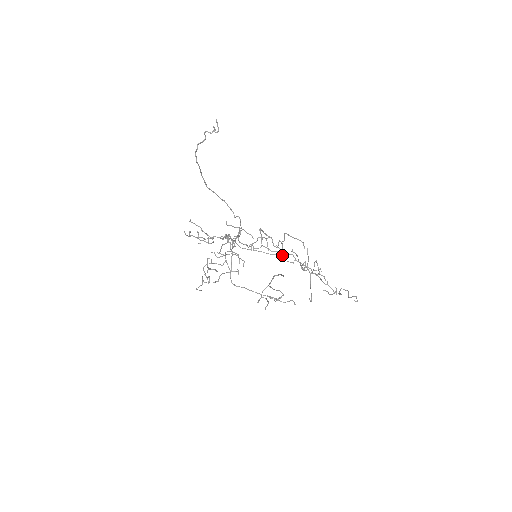
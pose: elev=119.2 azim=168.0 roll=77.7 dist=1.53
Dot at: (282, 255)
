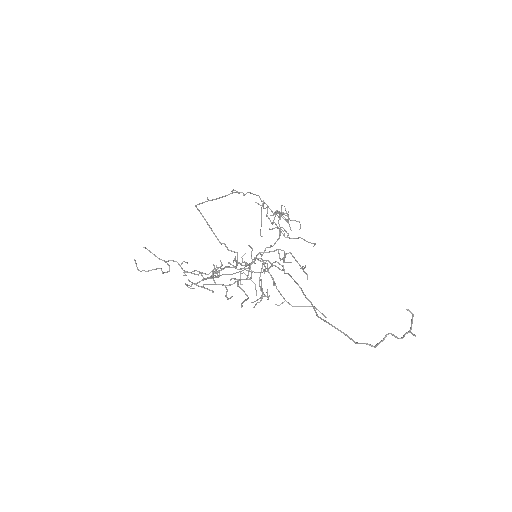
Dot at: occluded
